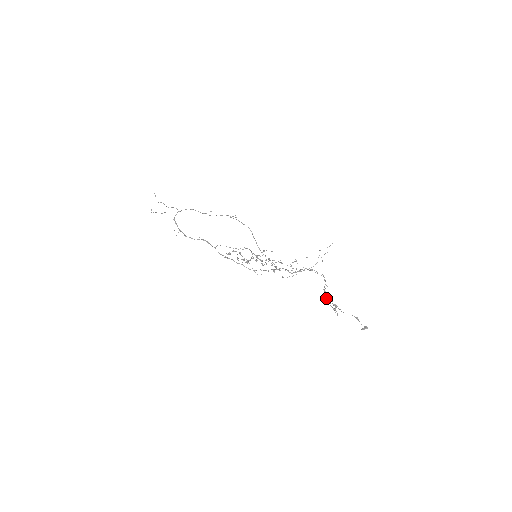
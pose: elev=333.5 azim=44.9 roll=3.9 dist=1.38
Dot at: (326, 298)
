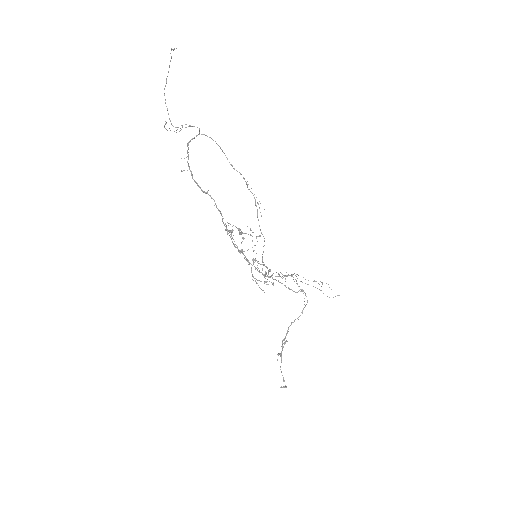
Dot at: (282, 340)
